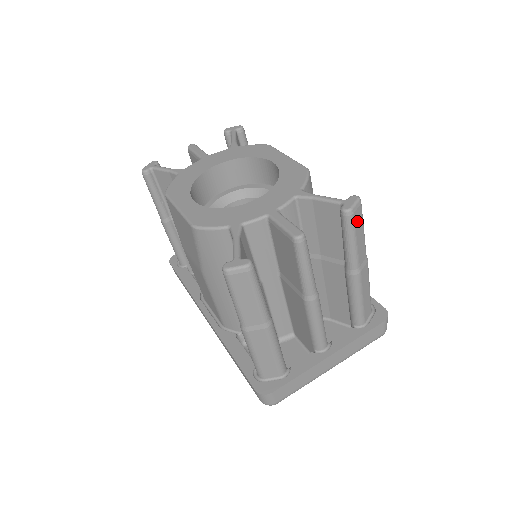
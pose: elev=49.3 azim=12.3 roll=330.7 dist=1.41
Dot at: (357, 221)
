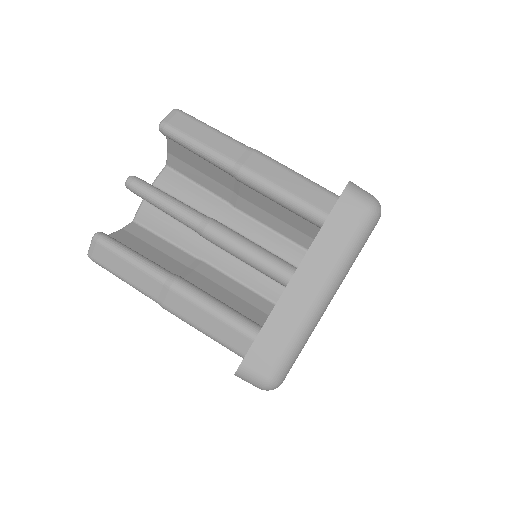
Dot at: (184, 126)
